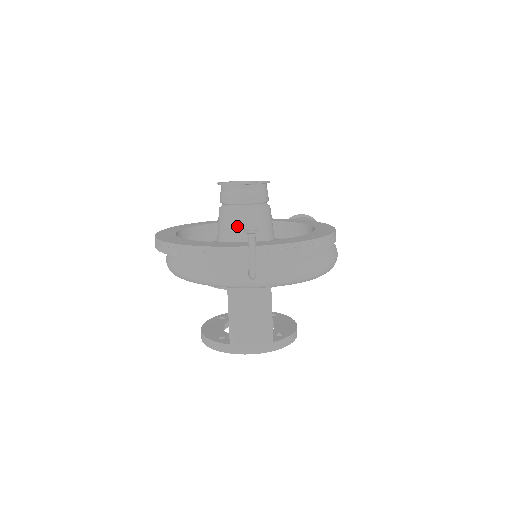
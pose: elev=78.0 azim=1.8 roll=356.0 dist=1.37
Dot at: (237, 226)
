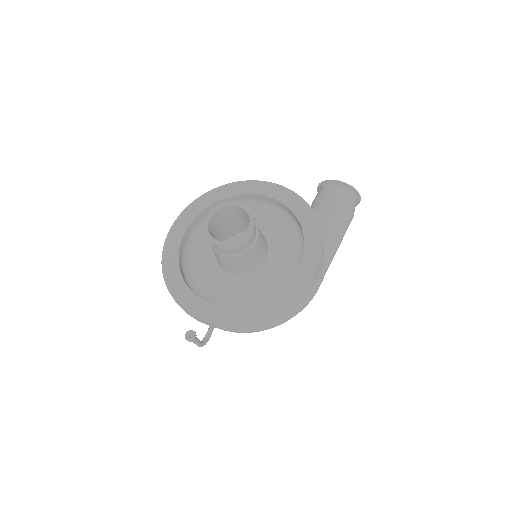
Dot at: (221, 261)
